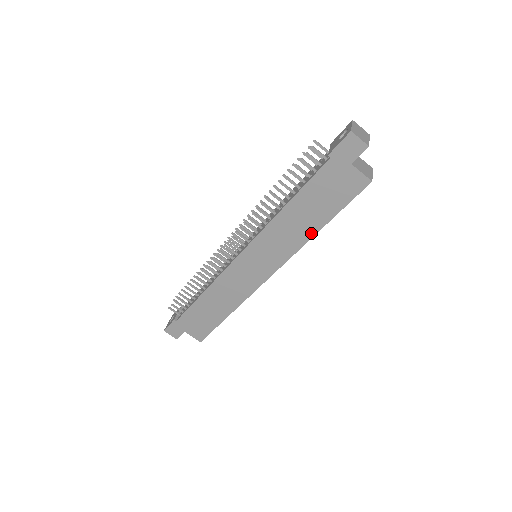
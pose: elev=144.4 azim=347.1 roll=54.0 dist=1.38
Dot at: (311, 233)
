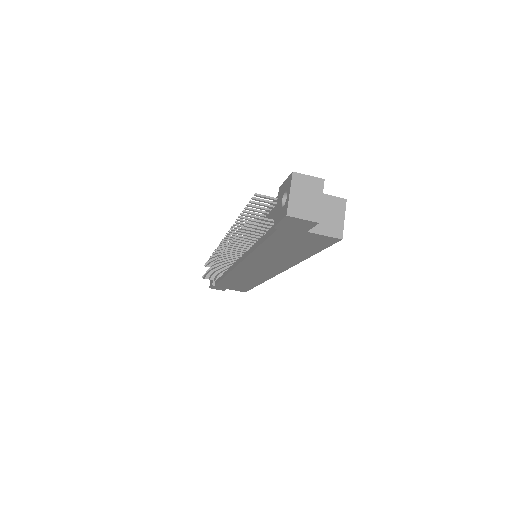
Dot at: (297, 260)
